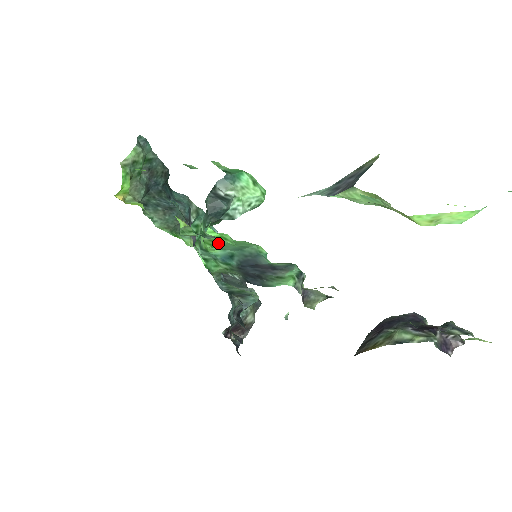
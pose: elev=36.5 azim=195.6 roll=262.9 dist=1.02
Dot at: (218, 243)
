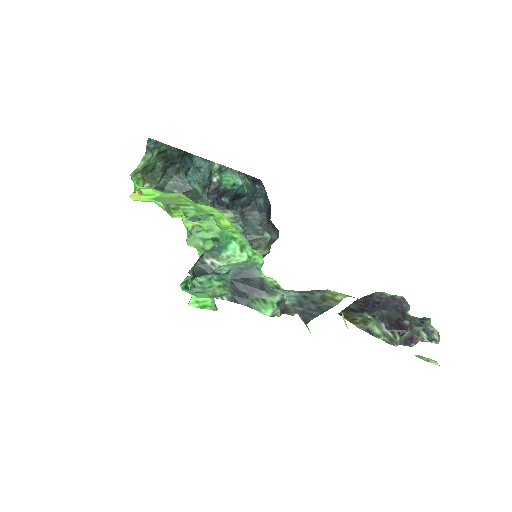
Dot at: occluded
